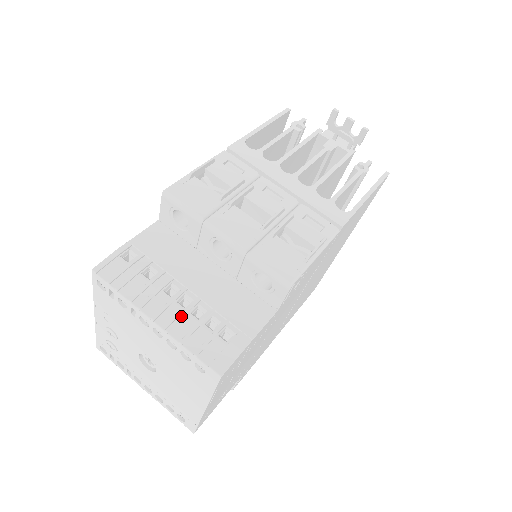
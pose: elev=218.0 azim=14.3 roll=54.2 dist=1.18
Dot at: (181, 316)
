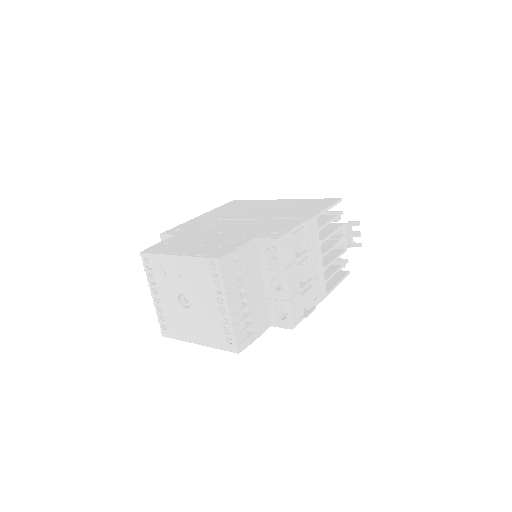
Dot at: (240, 311)
